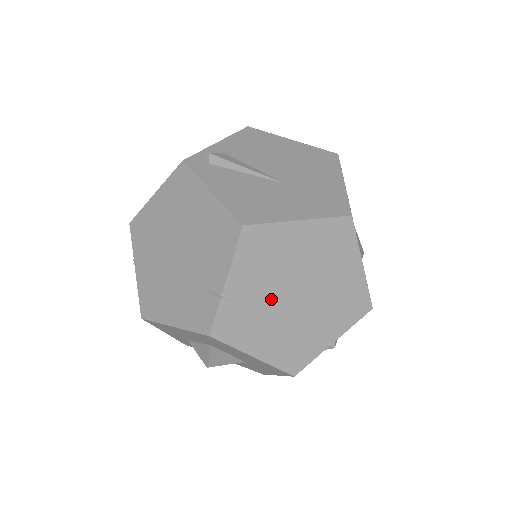
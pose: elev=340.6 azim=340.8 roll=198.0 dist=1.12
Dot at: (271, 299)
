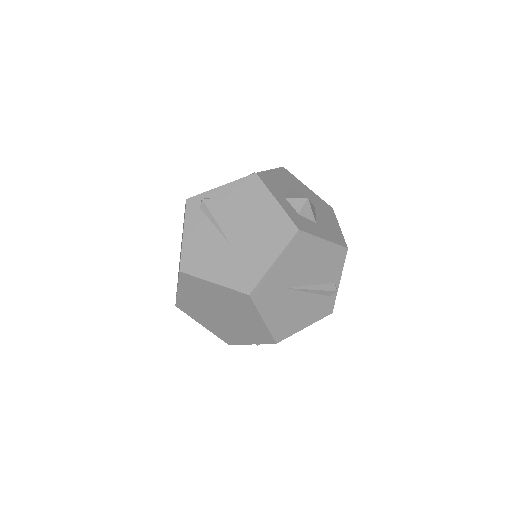
Dot at: (205, 308)
